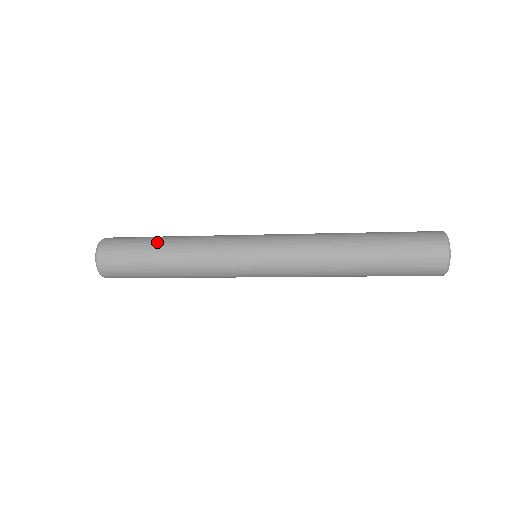
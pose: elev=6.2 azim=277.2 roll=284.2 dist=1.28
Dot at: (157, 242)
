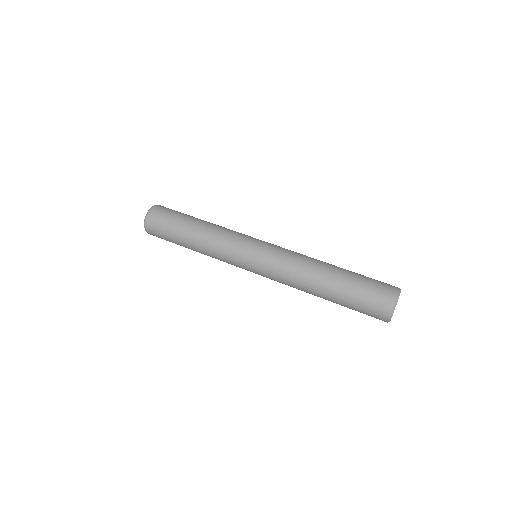
Dot at: (182, 240)
